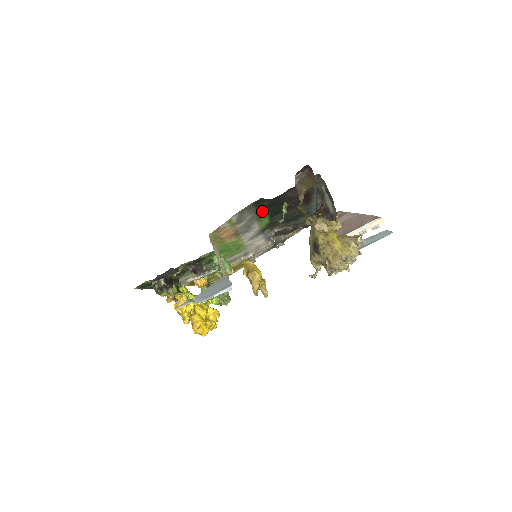
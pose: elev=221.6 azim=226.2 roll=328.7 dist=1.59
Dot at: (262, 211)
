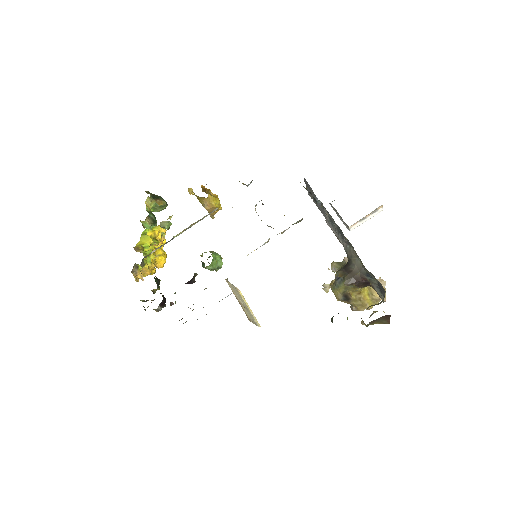
Dot at: occluded
